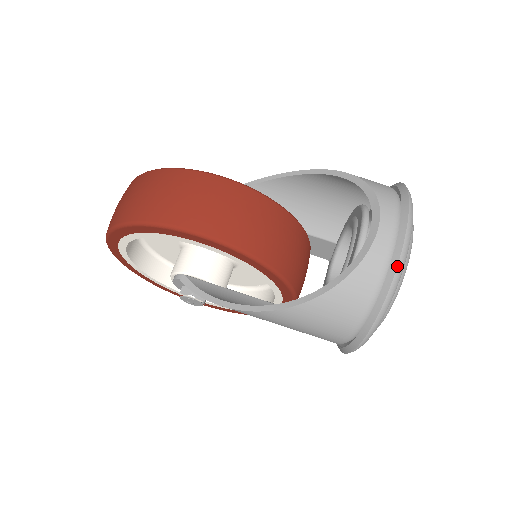
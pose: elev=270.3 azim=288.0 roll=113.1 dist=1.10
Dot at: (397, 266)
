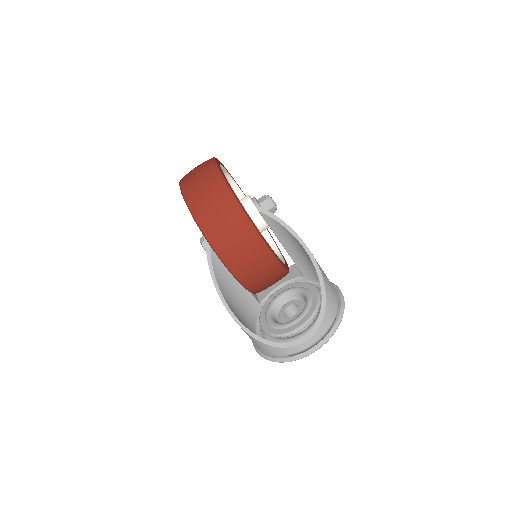
Dot at: occluded
